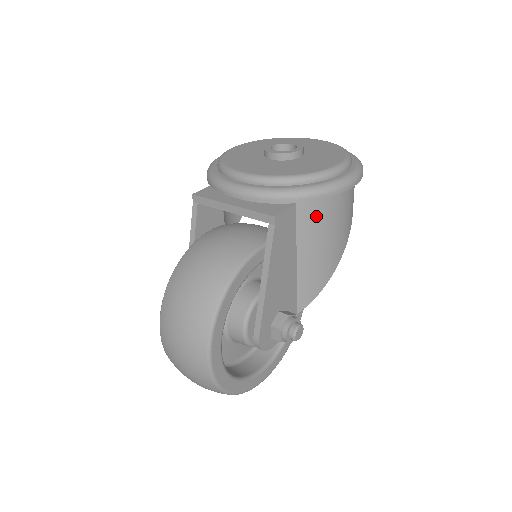
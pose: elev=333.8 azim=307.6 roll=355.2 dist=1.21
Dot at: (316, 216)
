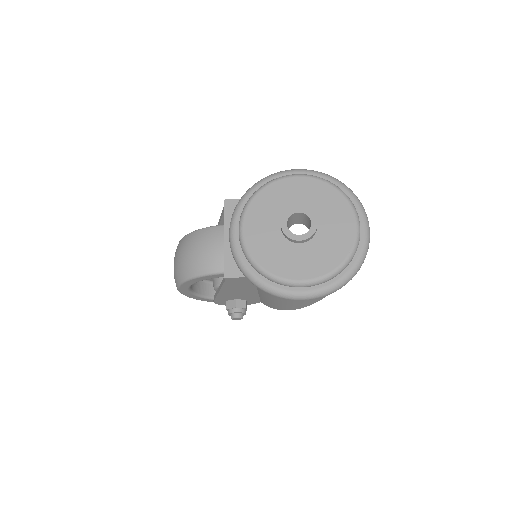
Dot at: occluded
